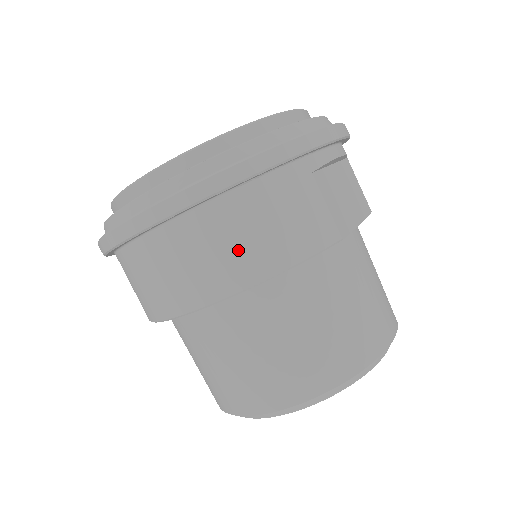
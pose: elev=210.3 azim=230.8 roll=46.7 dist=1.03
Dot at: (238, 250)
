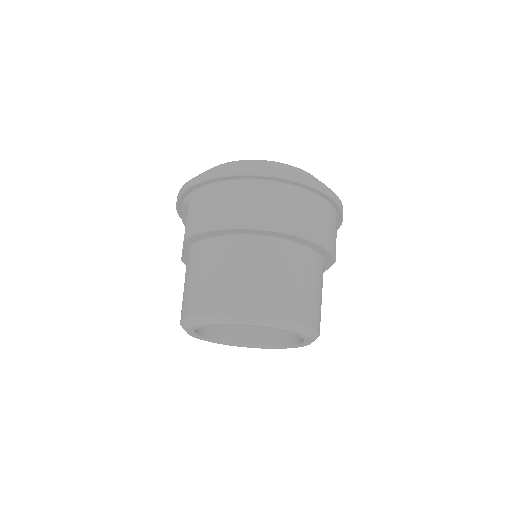
Dot at: (315, 221)
